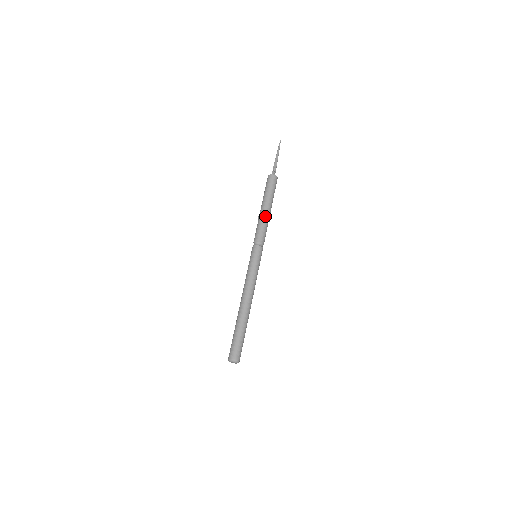
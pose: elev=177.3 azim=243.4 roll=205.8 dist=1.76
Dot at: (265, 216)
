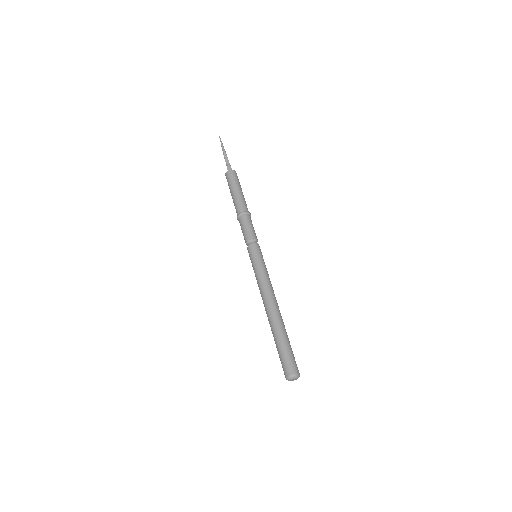
Dot at: (249, 212)
